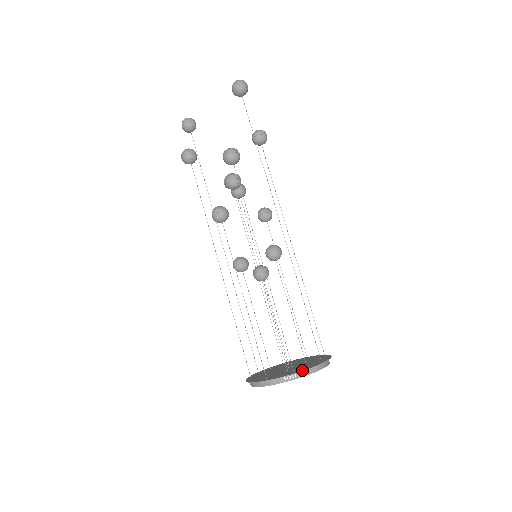
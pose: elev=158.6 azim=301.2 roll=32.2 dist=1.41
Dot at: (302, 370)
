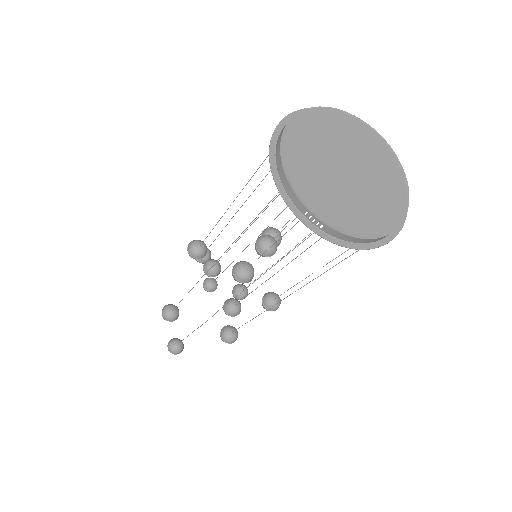
Dot at: occluded
